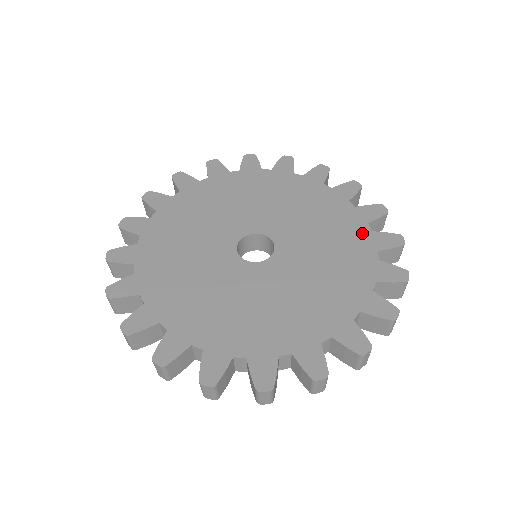
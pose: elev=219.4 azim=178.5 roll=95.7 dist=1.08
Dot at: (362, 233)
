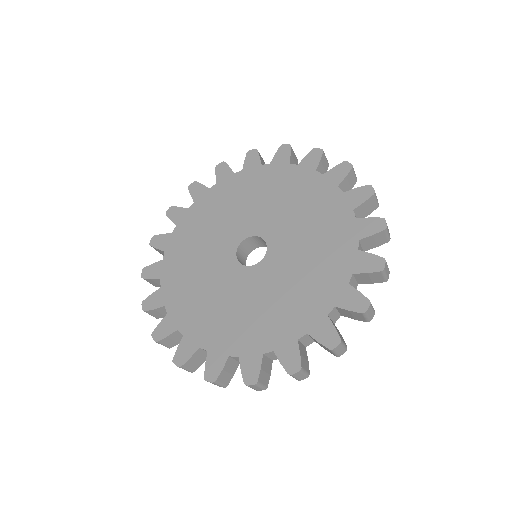
Dot at: (346, 222)
